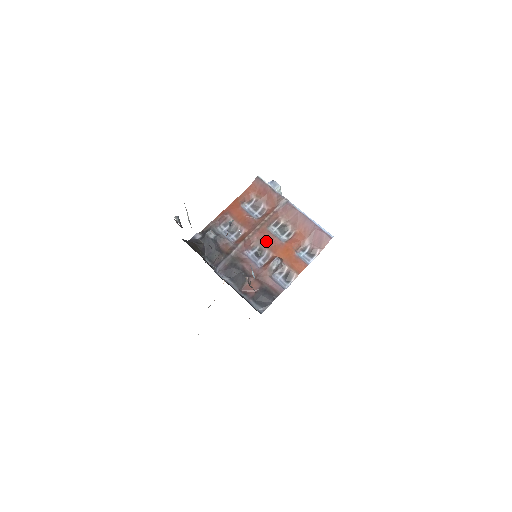
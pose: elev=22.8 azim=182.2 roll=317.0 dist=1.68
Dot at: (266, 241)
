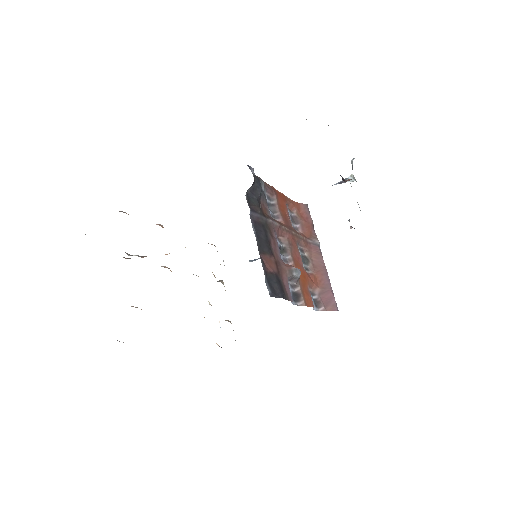
Dot at: (293, 249)
